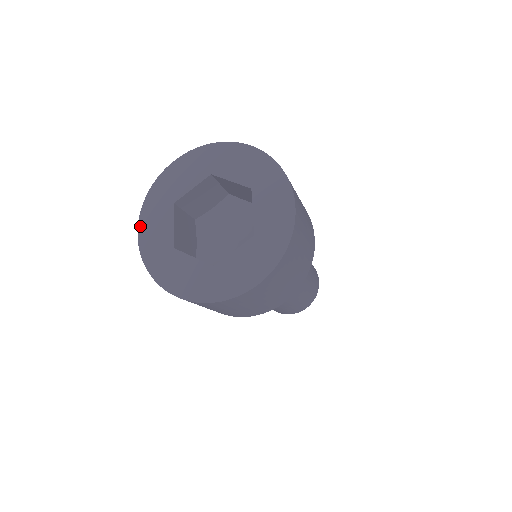
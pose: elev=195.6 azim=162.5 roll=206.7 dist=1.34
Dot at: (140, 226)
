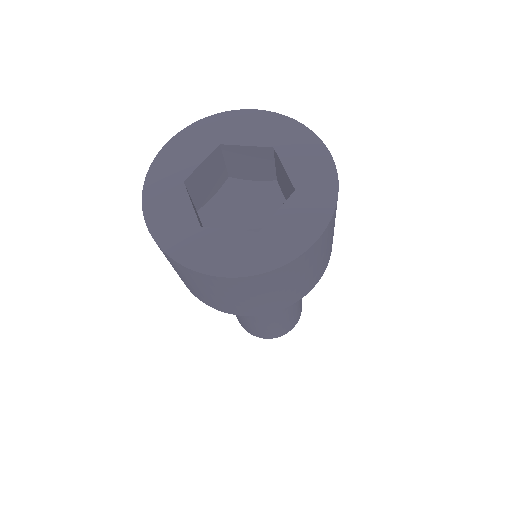
Dot at: (175, 138)
